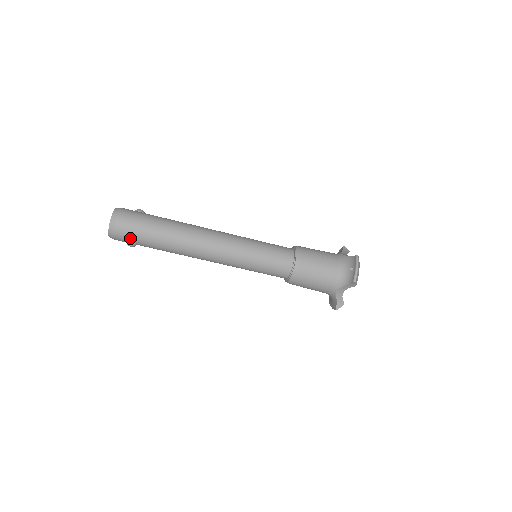
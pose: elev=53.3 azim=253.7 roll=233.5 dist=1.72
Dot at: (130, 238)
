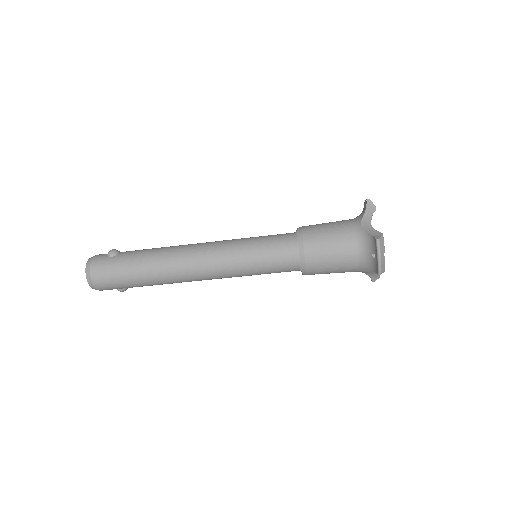
Dot at: occluded
